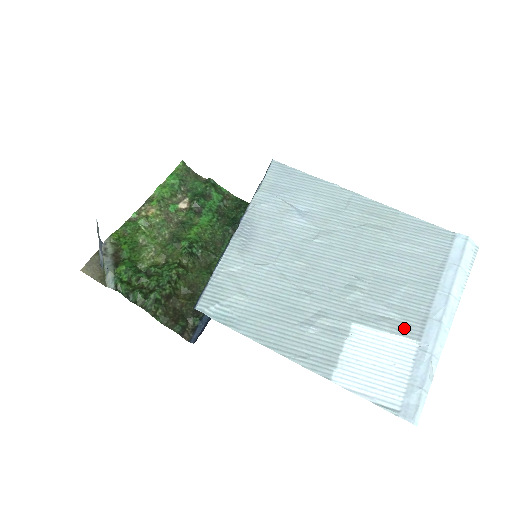
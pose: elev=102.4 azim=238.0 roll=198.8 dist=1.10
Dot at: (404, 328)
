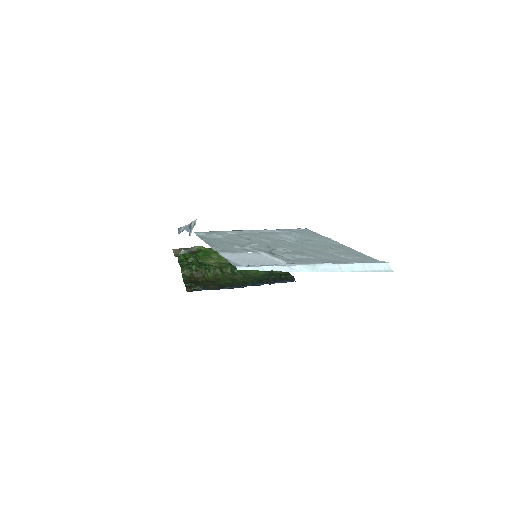
Dot at: (288, 260)
